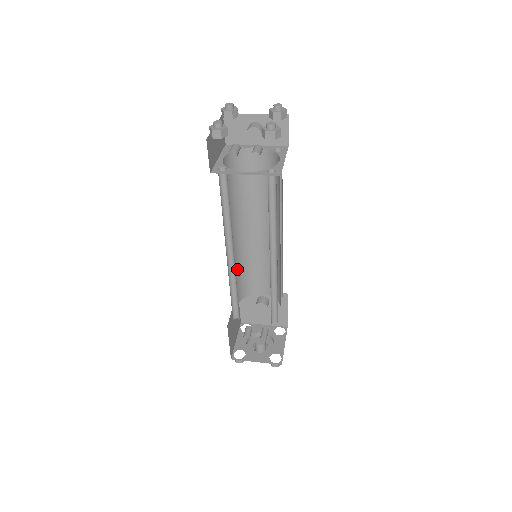
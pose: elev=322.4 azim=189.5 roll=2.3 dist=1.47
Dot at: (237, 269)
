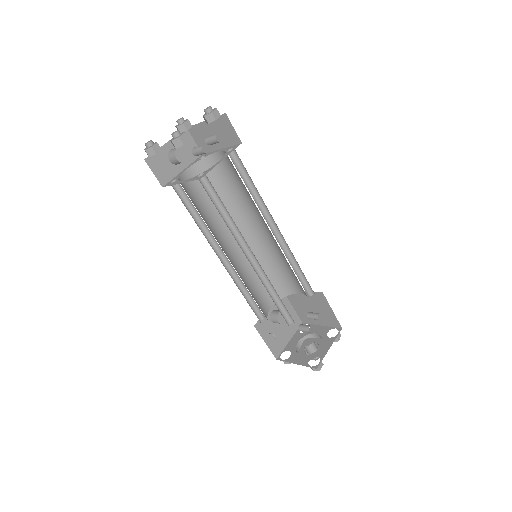
Dot at: occluded
